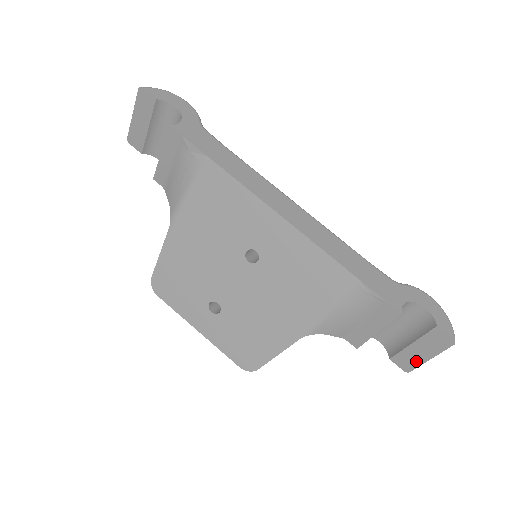
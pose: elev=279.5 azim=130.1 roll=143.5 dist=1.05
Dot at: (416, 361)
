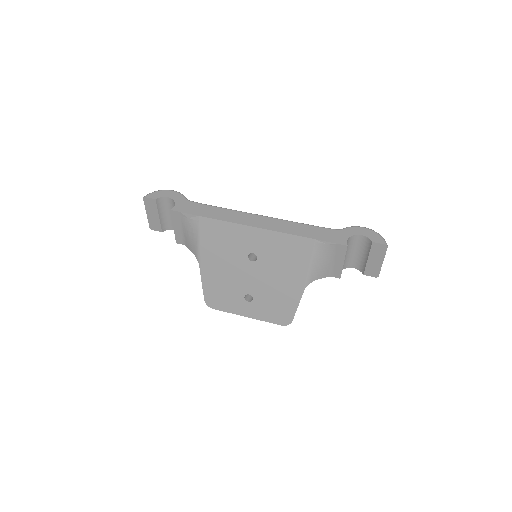
Dot at: (377, 268)
